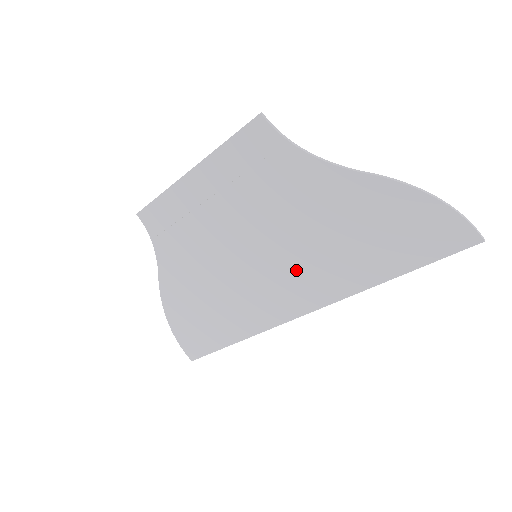
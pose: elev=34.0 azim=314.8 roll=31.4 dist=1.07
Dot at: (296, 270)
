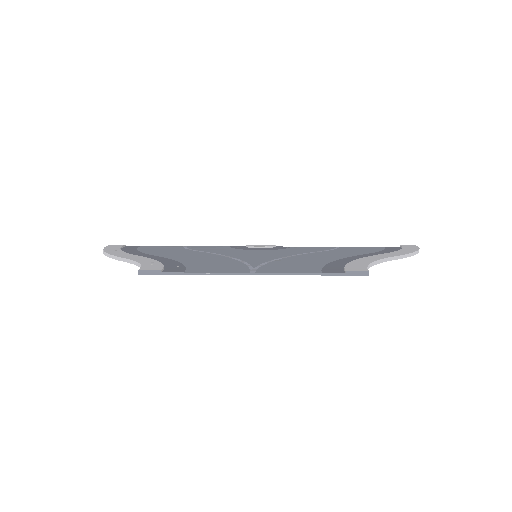
Dot at: occluded
